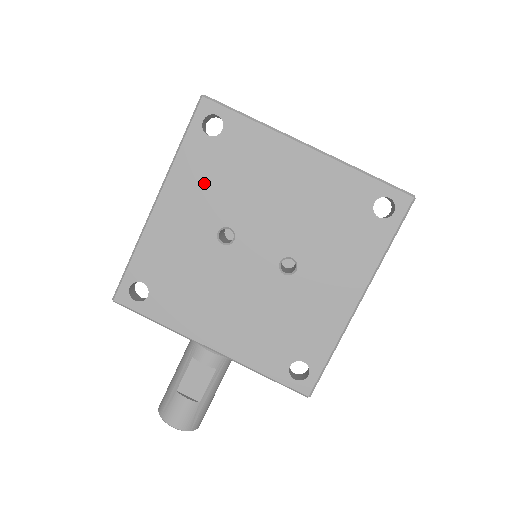
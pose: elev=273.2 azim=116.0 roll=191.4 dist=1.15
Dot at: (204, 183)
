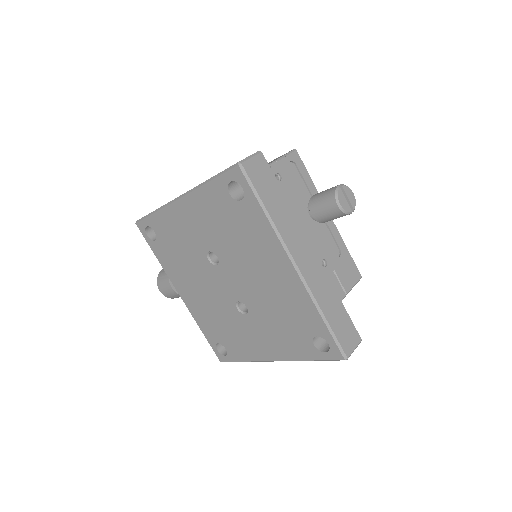
Dot at: (213, 219)
